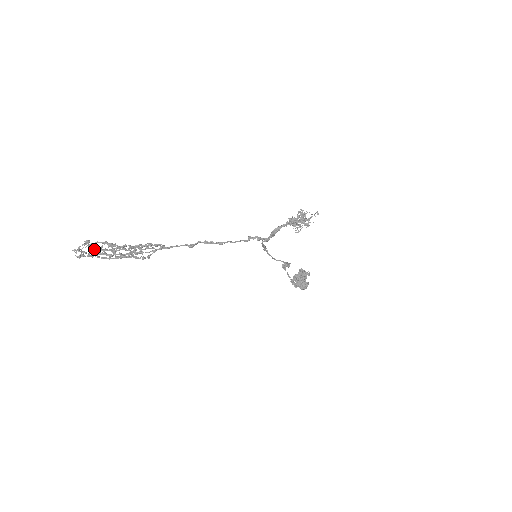
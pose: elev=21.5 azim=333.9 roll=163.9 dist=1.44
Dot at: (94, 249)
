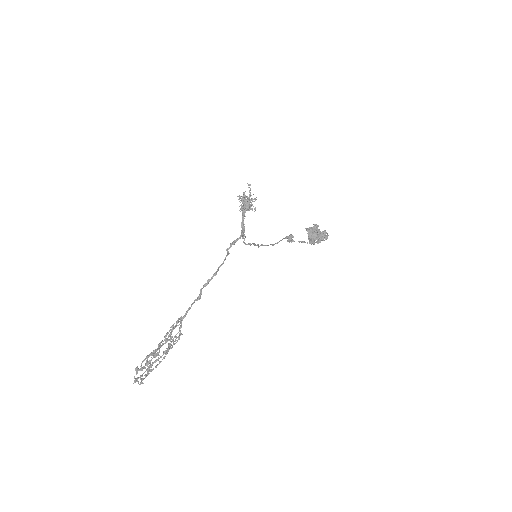
Dot at: (143, 368)
